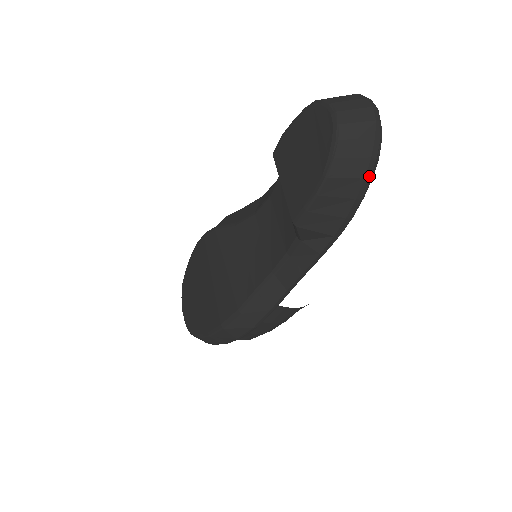
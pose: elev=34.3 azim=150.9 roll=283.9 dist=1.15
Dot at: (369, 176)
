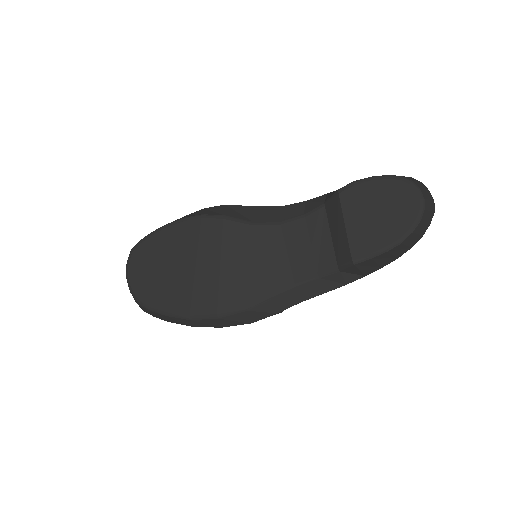
Dot at: occluded
